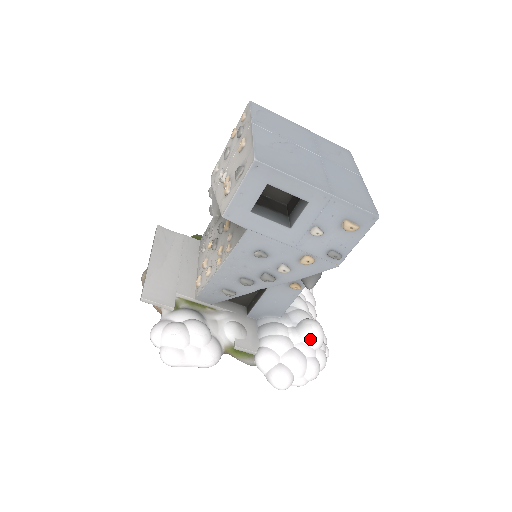
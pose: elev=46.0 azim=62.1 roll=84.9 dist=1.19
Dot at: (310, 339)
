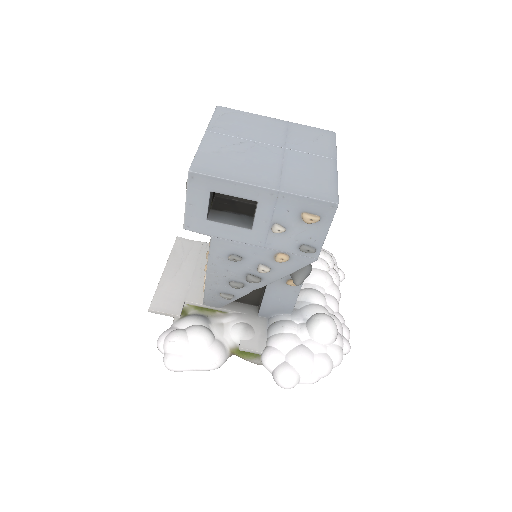
Dot at: (318, 335)
